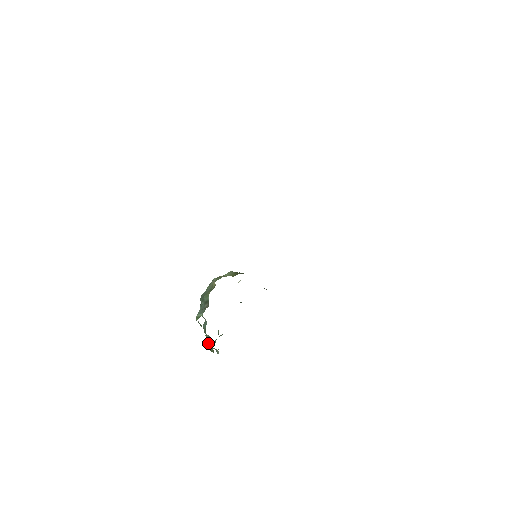
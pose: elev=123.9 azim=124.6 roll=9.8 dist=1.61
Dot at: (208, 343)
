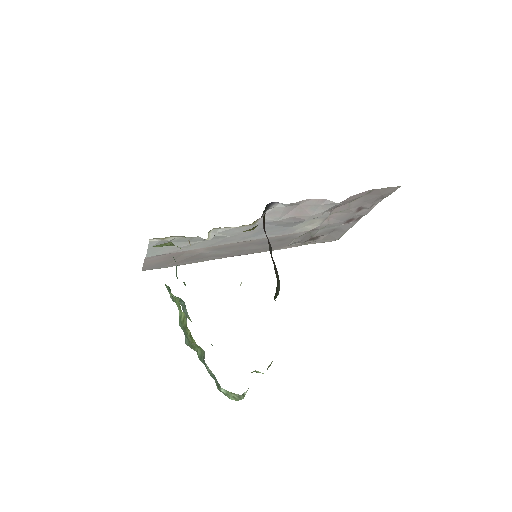
Dot at: occluded
